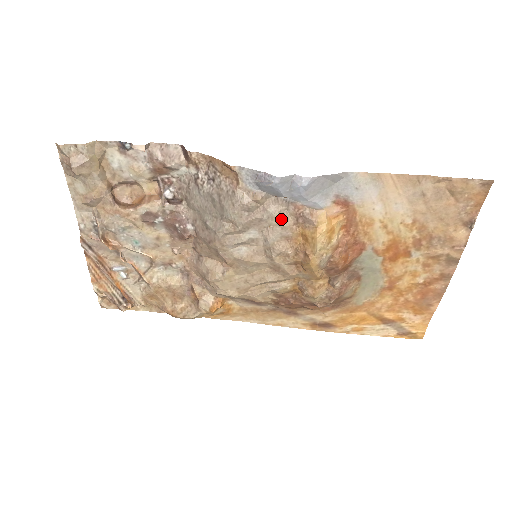
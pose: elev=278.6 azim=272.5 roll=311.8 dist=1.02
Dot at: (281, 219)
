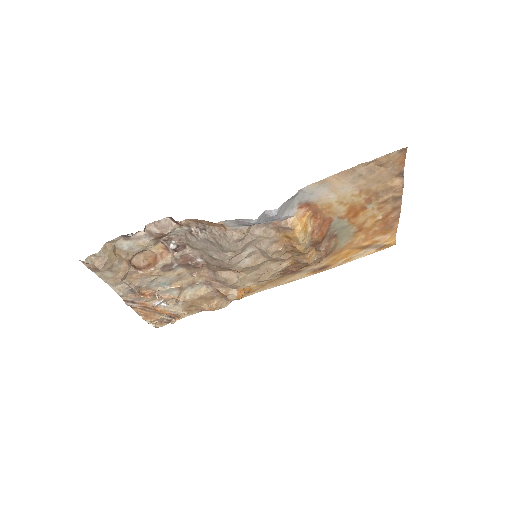
Dot at: (266, 235)
